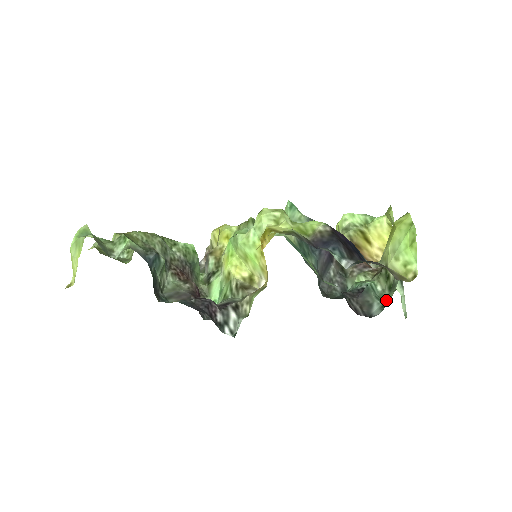
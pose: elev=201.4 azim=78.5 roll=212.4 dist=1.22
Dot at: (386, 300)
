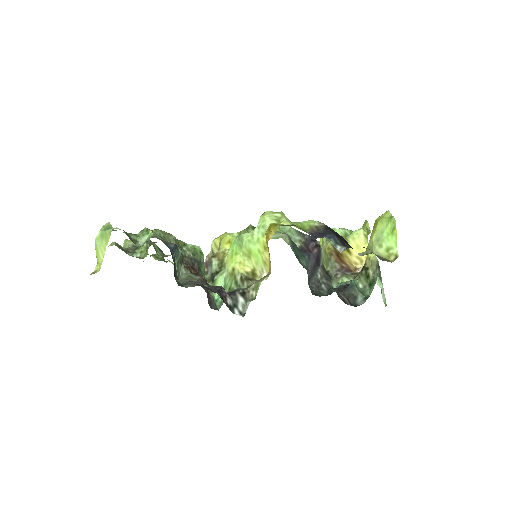
Dot at: (368, 294)
